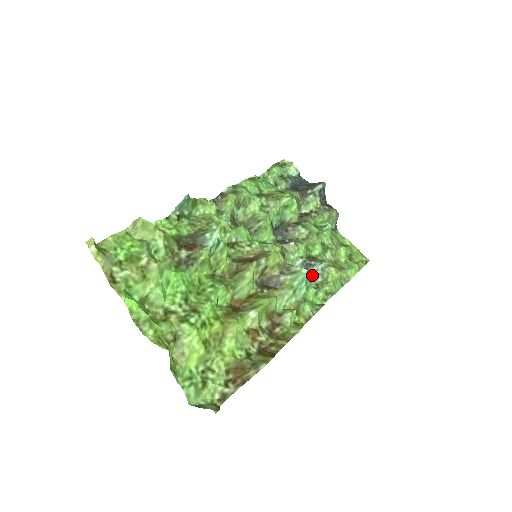
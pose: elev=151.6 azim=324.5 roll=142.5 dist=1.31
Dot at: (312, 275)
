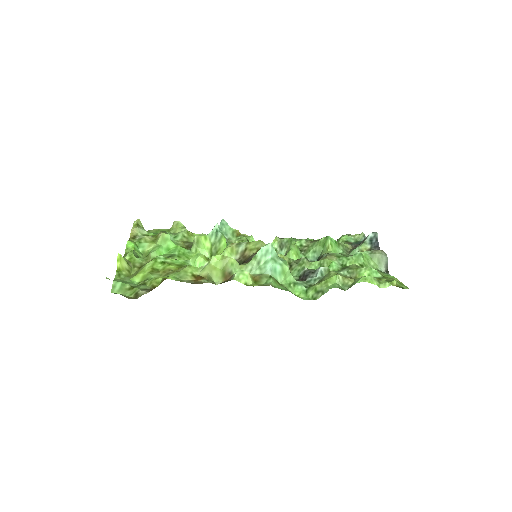
Dot at: (310, 279)
